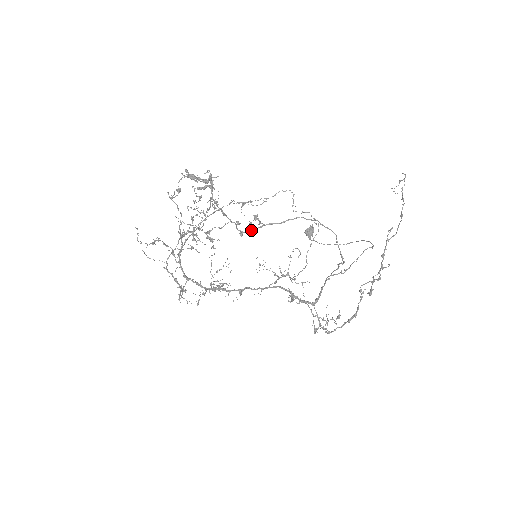
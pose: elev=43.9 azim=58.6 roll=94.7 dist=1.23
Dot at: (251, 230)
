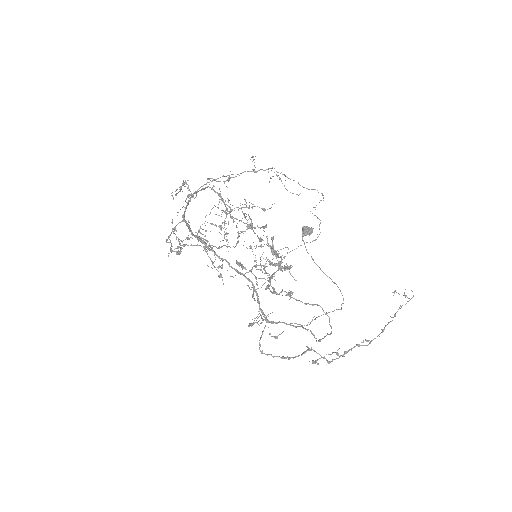
Dot at: (278, 294)
